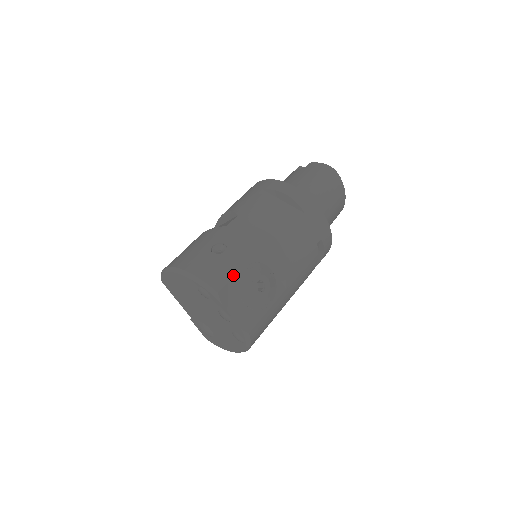
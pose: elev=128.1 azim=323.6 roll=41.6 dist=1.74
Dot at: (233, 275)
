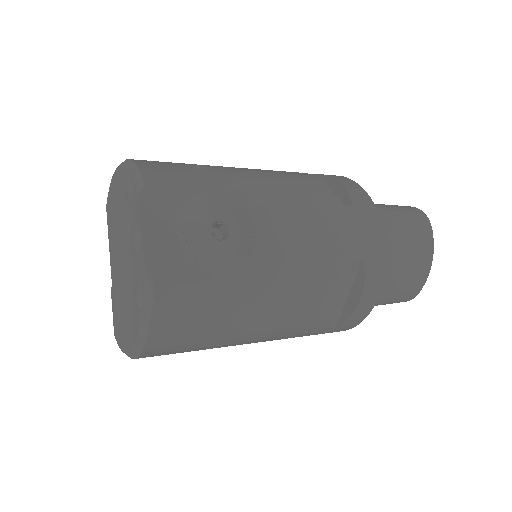
Dot at: (187, 186)
